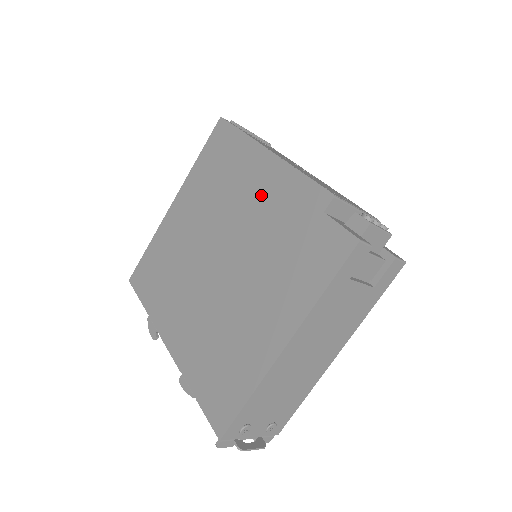
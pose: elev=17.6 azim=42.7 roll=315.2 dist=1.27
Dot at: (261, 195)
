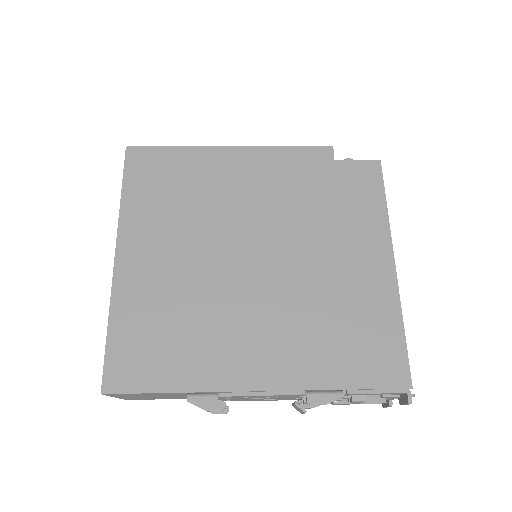
Dot at: (256, 181)
